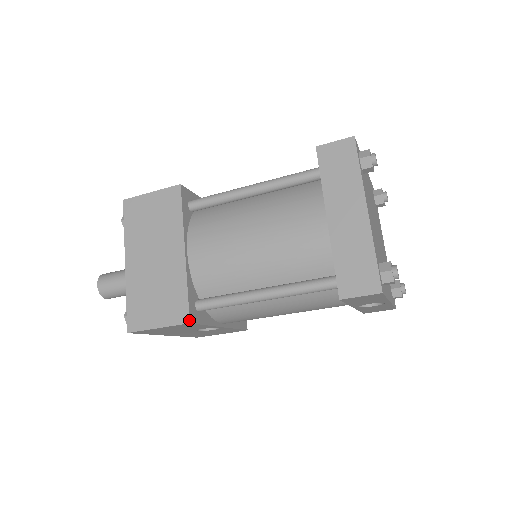
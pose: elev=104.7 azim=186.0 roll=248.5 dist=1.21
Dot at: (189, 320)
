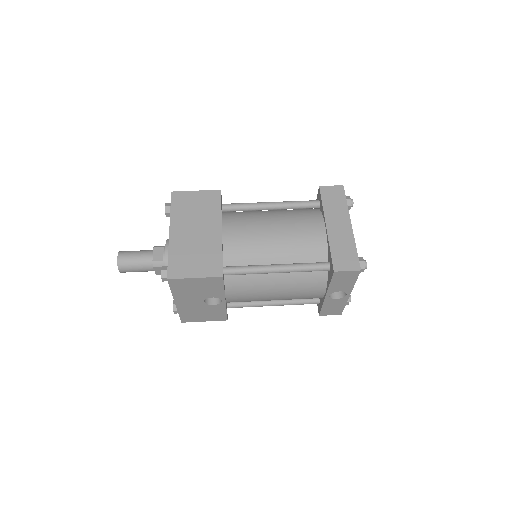
Dot at: occluded
